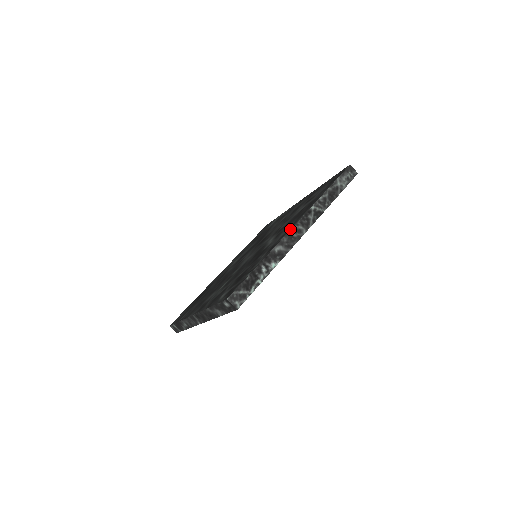
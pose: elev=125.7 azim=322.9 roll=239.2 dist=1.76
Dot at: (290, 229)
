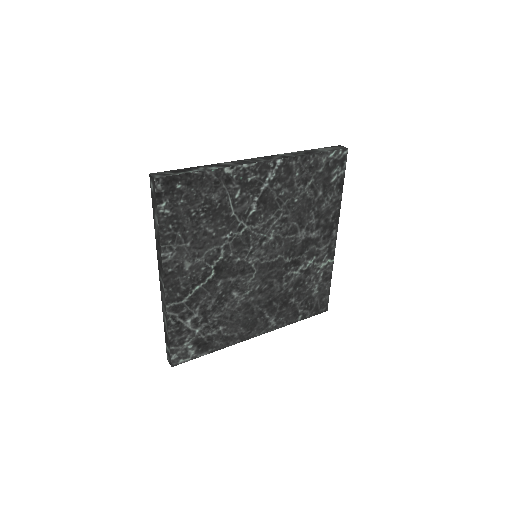
Dot at: (247, 159)
